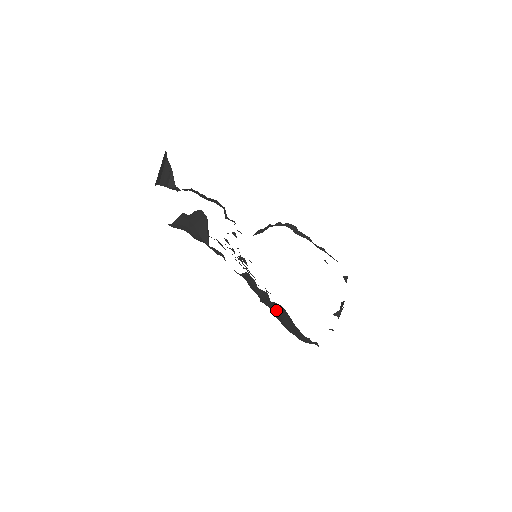
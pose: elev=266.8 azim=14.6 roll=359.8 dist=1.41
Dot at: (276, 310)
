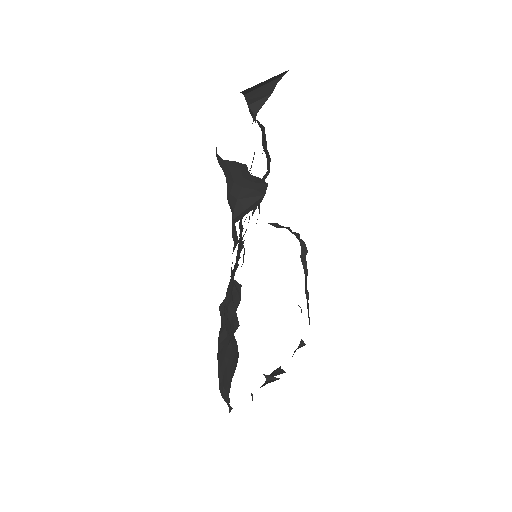
Dot at: (227, 338)
